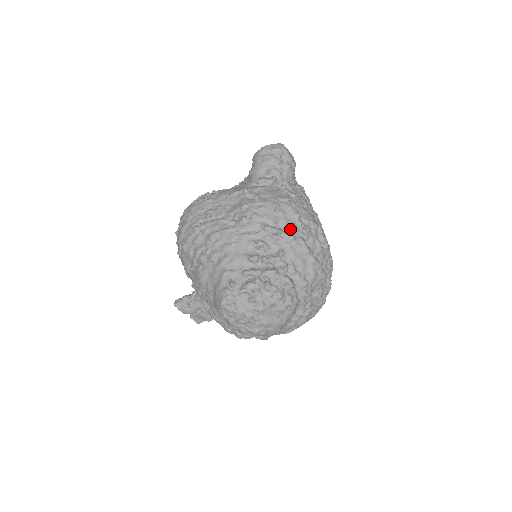
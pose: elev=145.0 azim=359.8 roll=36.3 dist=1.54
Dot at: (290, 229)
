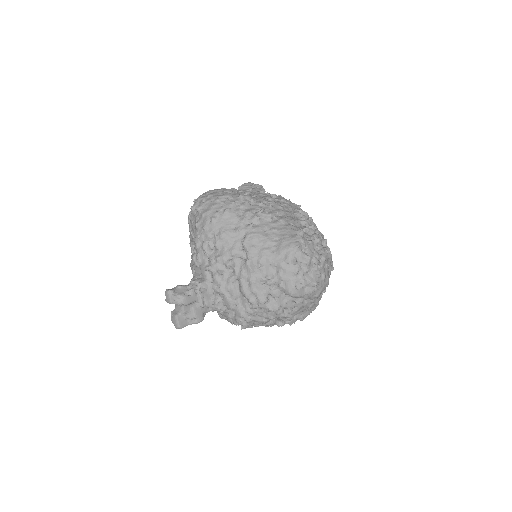
Dot at: occluded
